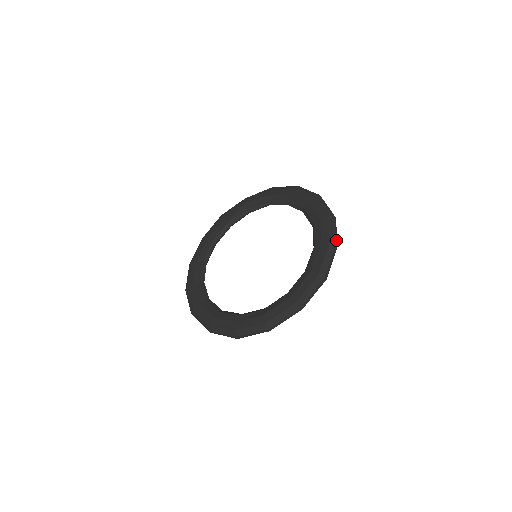
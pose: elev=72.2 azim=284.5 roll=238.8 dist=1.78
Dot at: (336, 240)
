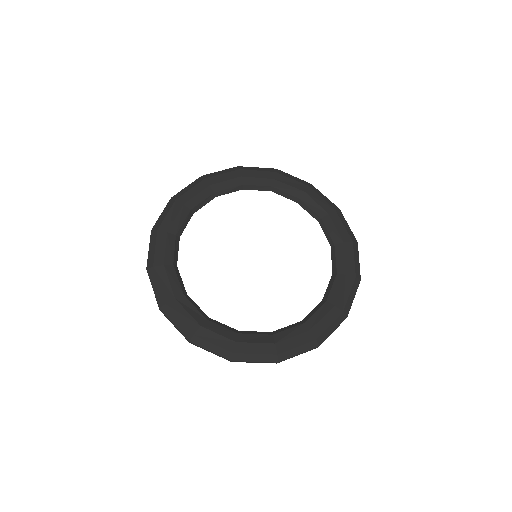
Dot at: occluded
